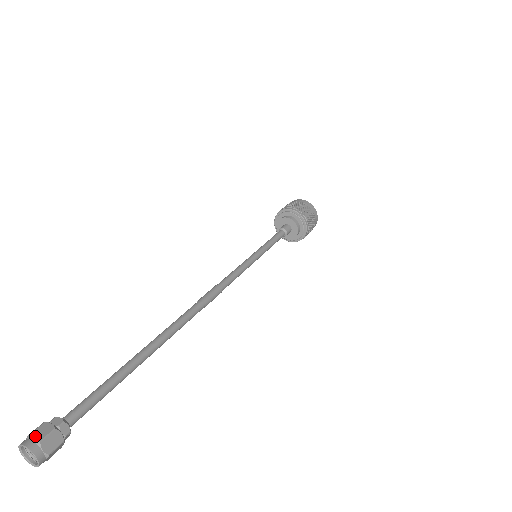
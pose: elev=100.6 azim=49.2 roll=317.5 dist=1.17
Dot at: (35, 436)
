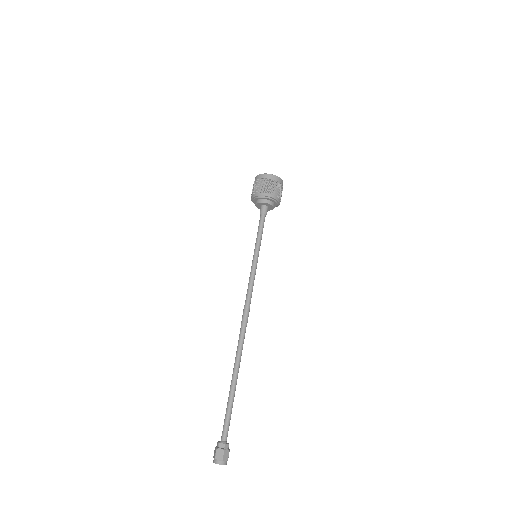
Dot at: (218, 458)
